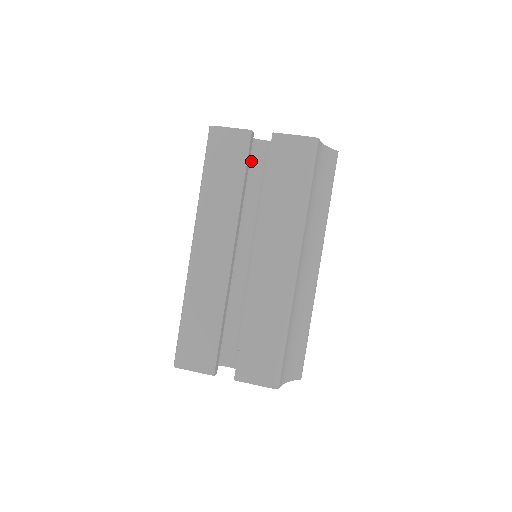
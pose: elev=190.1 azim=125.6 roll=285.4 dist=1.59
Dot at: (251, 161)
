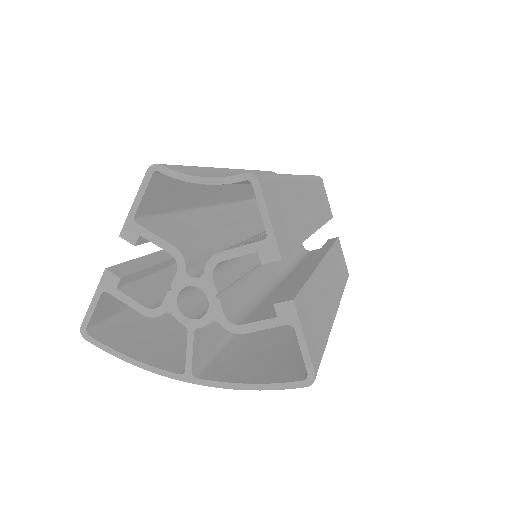
Dot at: occluded
